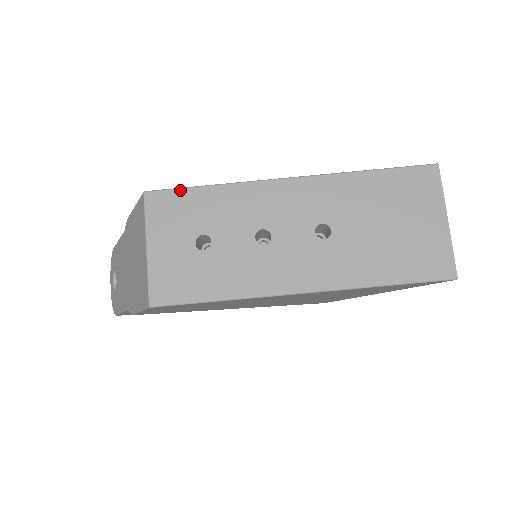
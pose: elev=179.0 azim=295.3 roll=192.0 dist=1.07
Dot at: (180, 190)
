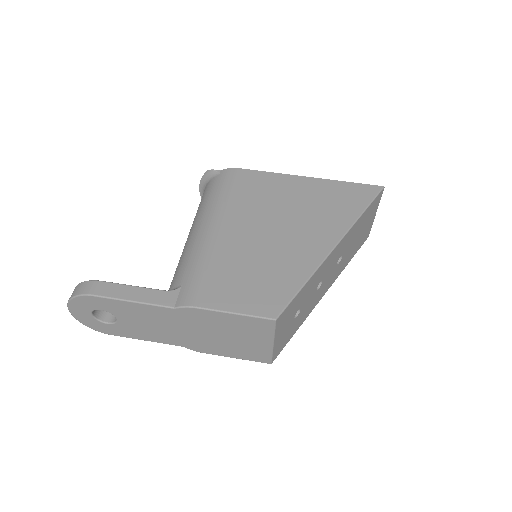
Dot at: (293, 301)
